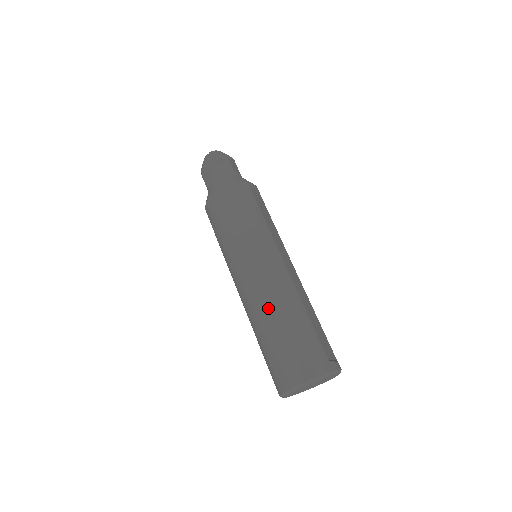
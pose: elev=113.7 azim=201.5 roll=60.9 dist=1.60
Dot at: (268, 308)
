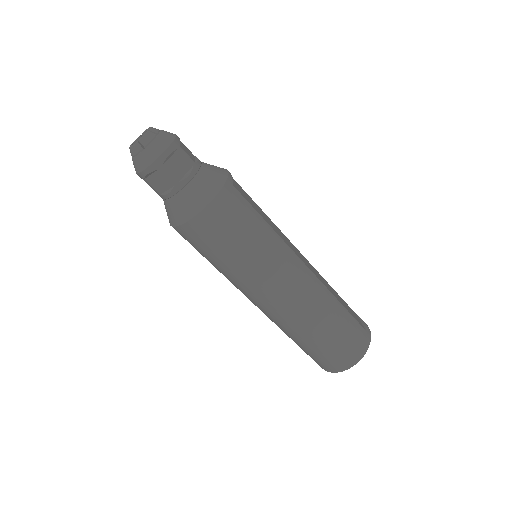
Dot at: (310, 320)
